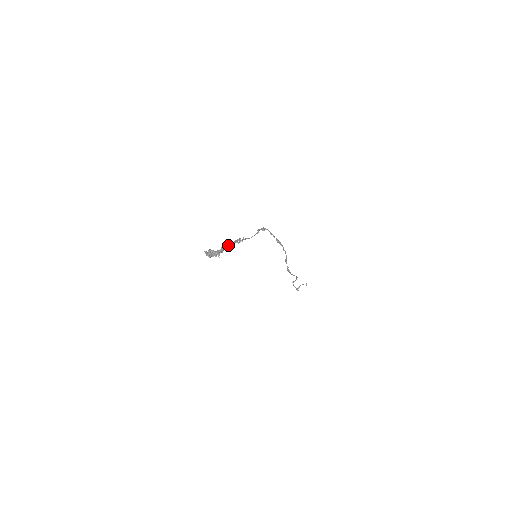
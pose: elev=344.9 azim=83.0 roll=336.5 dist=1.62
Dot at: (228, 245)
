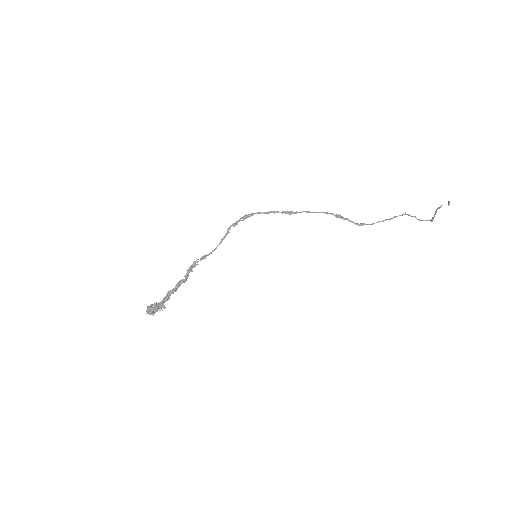
Dot at: (178, 283)
